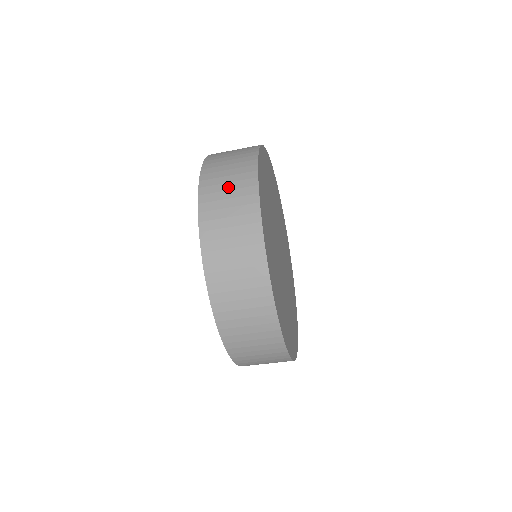
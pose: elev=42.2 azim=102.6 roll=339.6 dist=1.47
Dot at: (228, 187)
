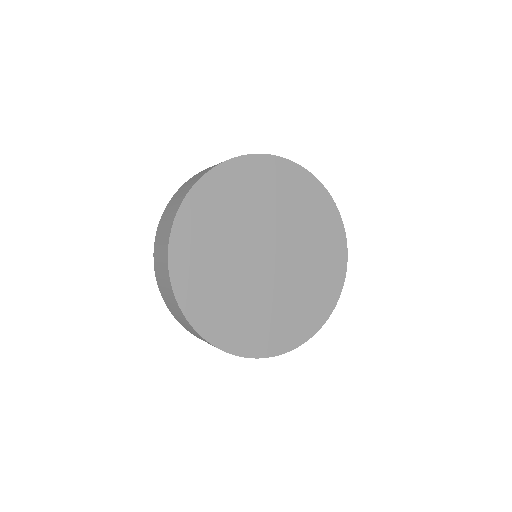
Dot at: (179, 196)
